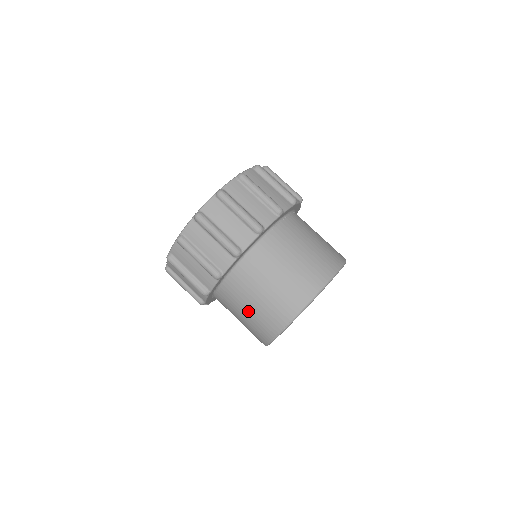
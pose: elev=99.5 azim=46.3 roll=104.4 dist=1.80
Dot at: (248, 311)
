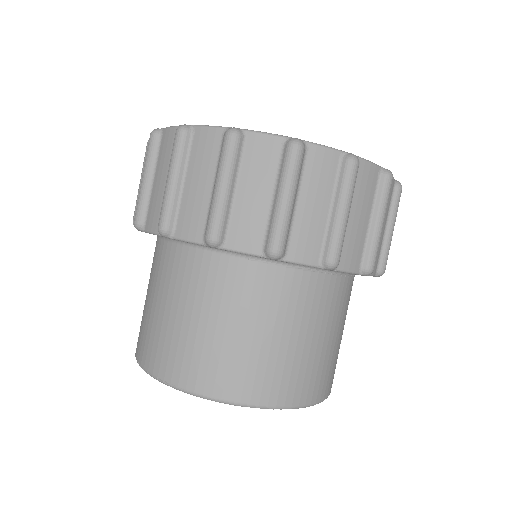
Dot at: (154, 305)
